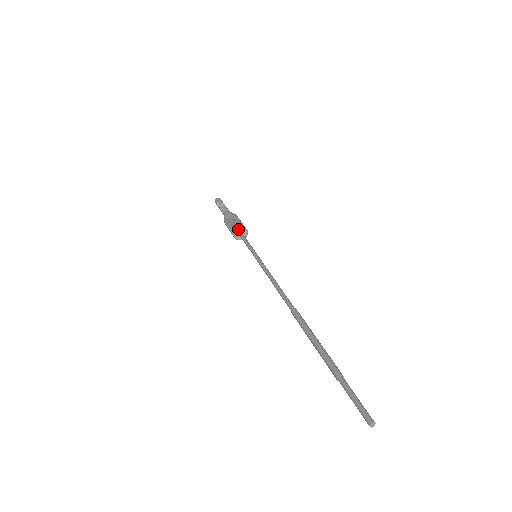
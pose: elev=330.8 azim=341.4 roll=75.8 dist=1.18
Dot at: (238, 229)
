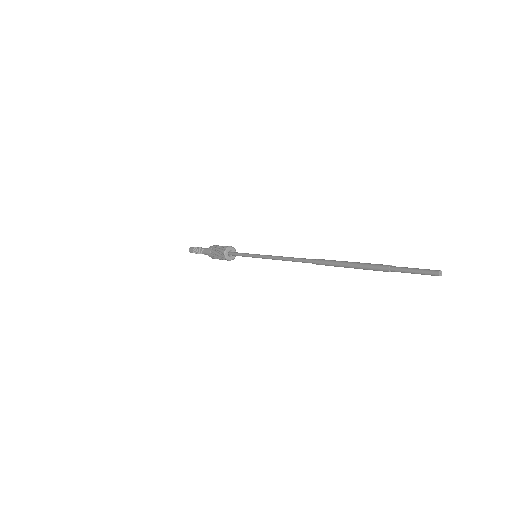
Dot at: (225, 253)
